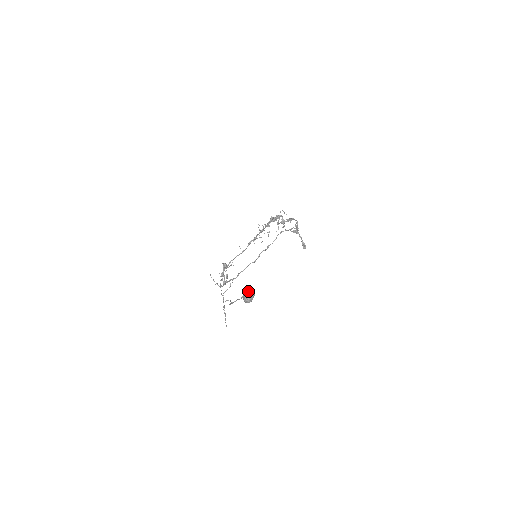
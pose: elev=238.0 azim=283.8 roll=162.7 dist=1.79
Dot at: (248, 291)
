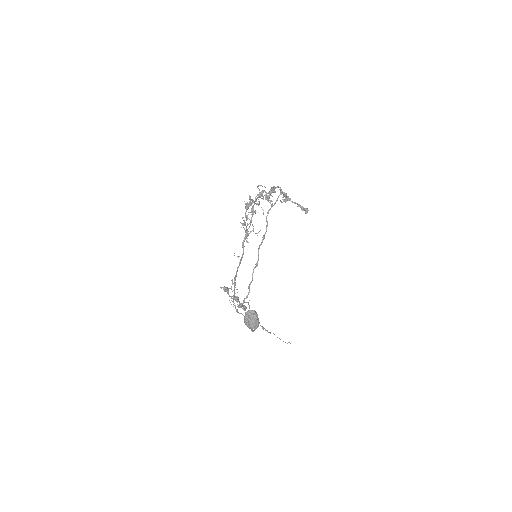
Dot at: (246, 316)
